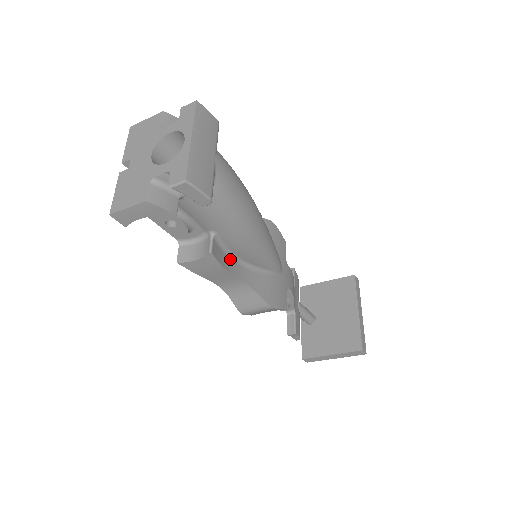
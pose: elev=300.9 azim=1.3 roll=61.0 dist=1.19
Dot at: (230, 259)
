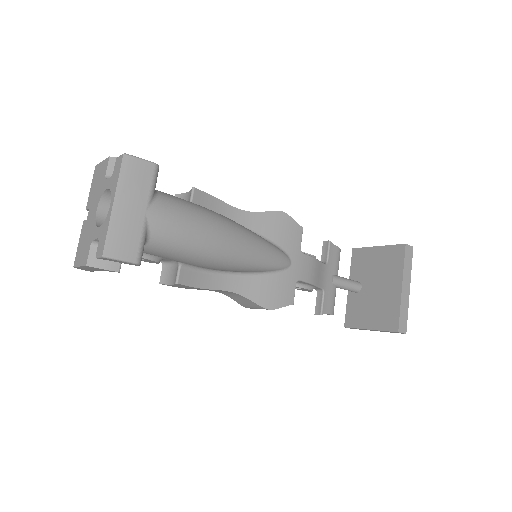
Dot at: (212, 275)
